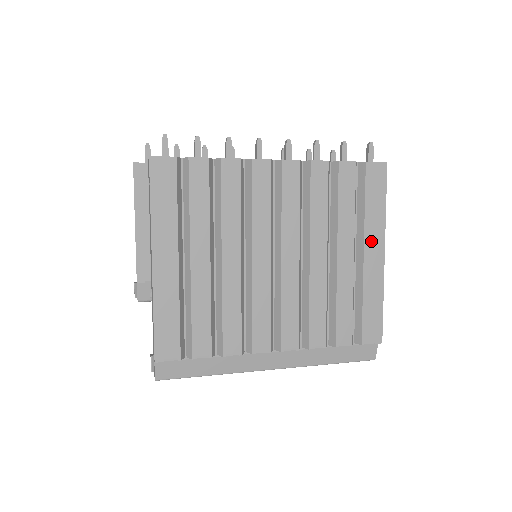
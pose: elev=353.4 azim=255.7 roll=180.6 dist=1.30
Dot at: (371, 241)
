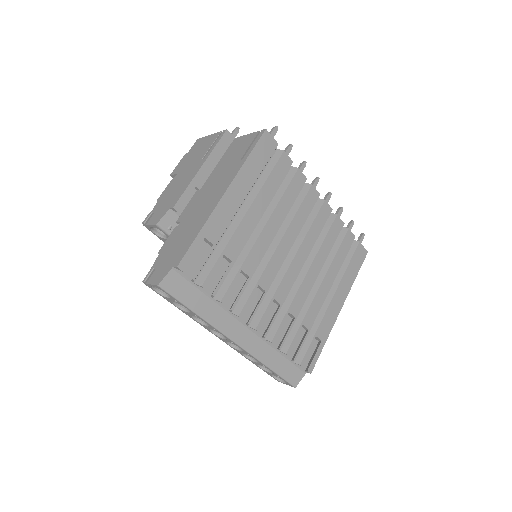
Dot at: (339, 294)
